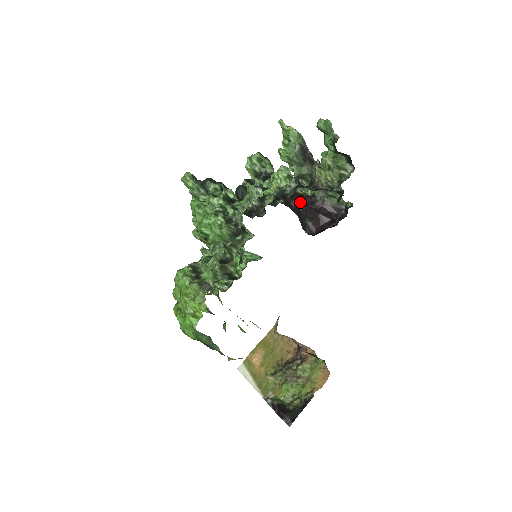
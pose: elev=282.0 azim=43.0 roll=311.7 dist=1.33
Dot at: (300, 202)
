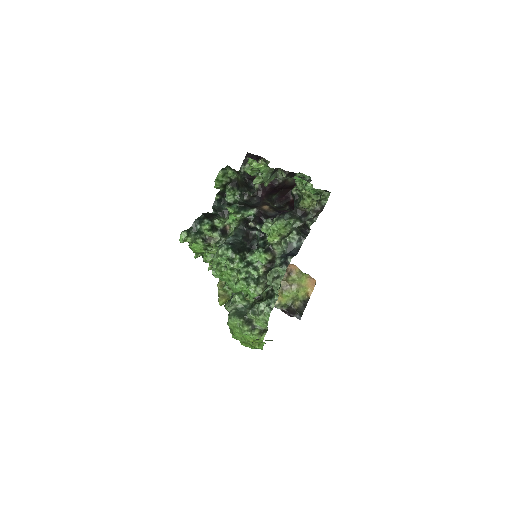
Dot at: (267, 190)
